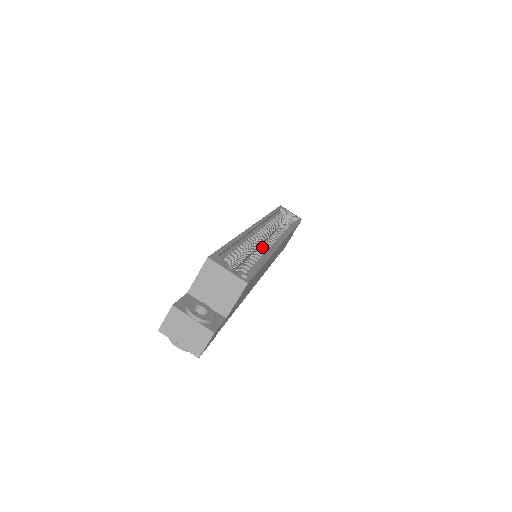
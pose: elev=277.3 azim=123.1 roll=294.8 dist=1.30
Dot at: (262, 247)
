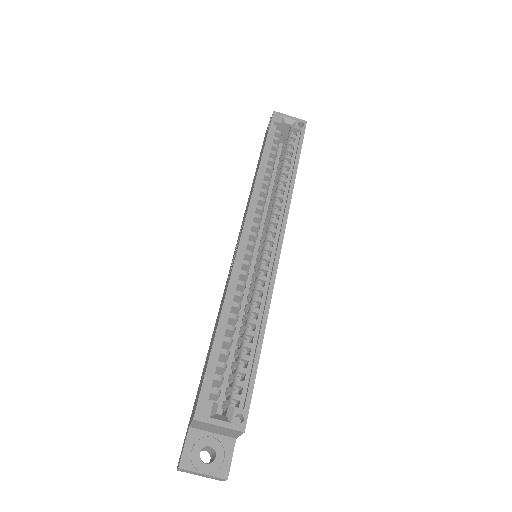
Dot at: (256, 288)
